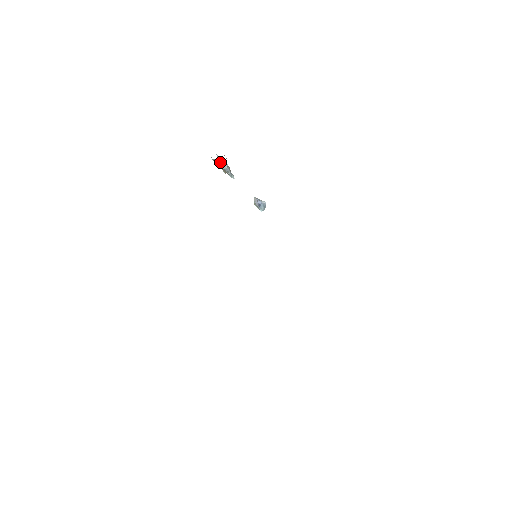
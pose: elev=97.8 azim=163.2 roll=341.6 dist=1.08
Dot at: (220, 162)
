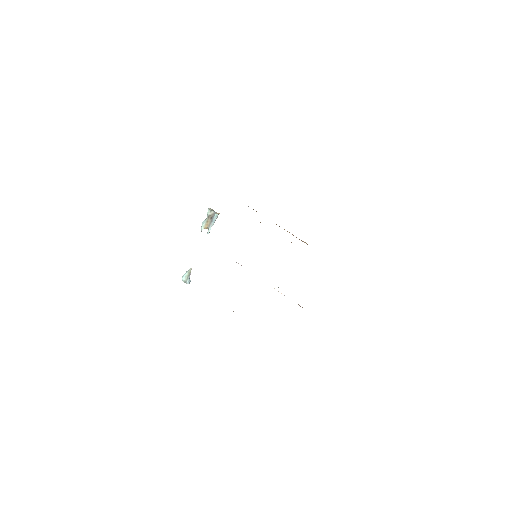
Dot at: (213, 215)
